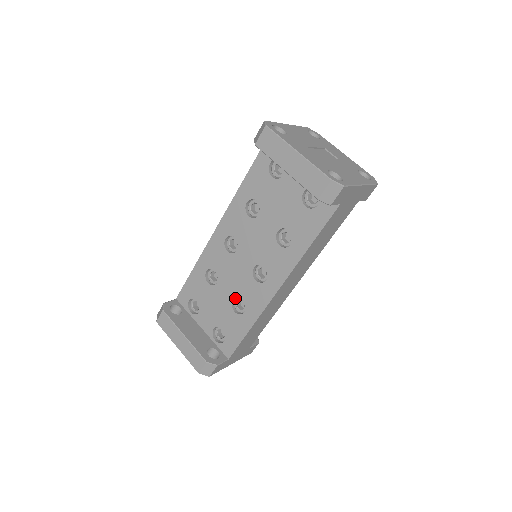
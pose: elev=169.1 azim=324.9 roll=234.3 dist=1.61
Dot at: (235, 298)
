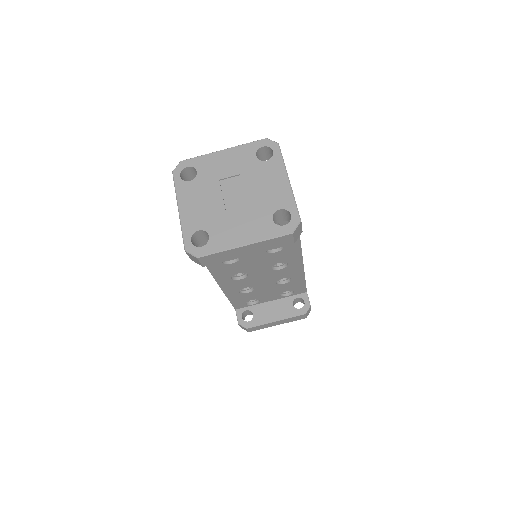
Dot at: occluded
